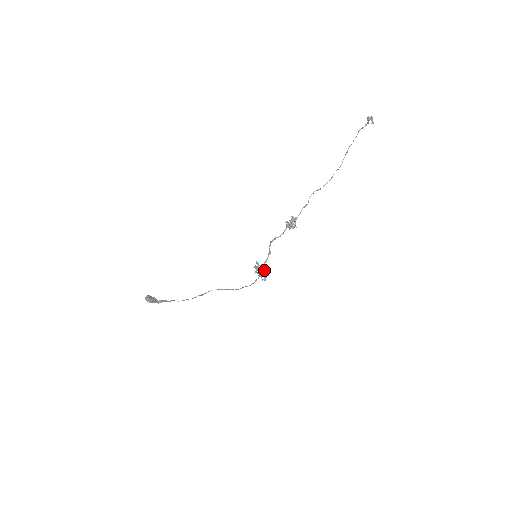
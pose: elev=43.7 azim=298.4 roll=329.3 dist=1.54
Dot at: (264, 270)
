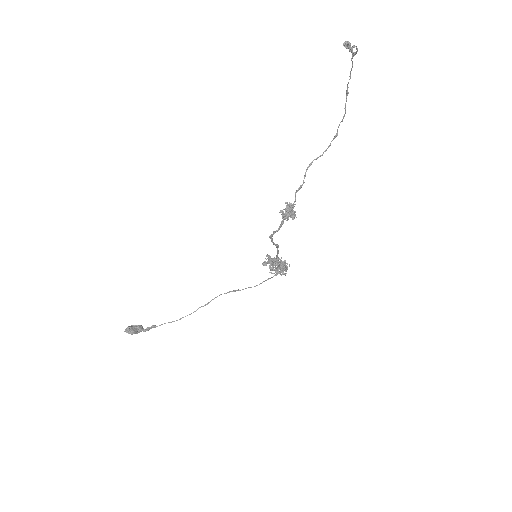
Dot at: (278, 265)
